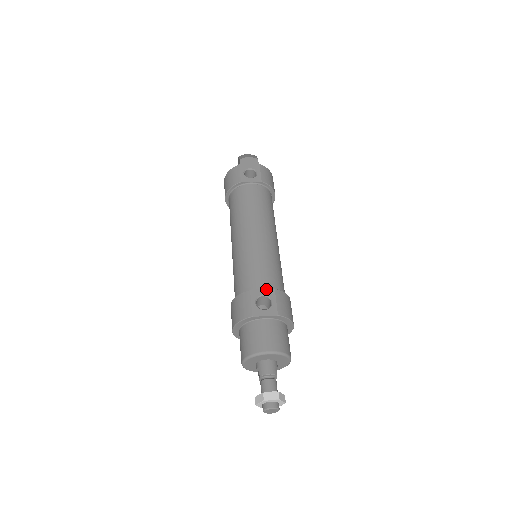
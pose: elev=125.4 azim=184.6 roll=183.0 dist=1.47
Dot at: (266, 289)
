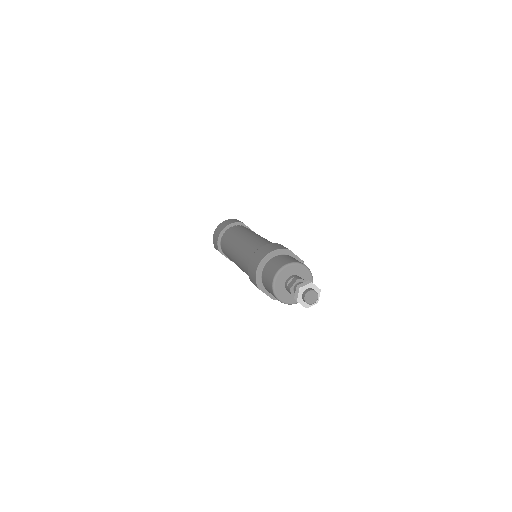
Dot at: occluded
